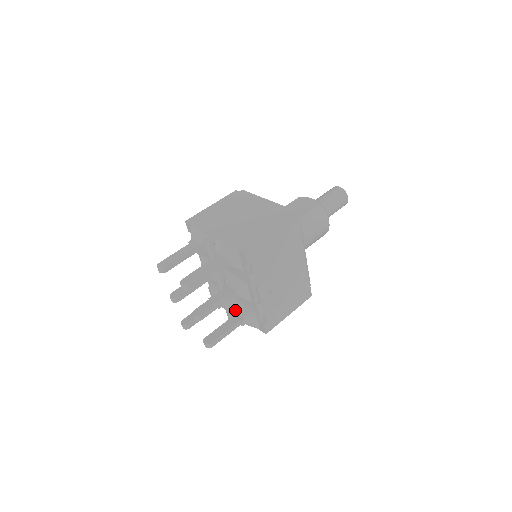
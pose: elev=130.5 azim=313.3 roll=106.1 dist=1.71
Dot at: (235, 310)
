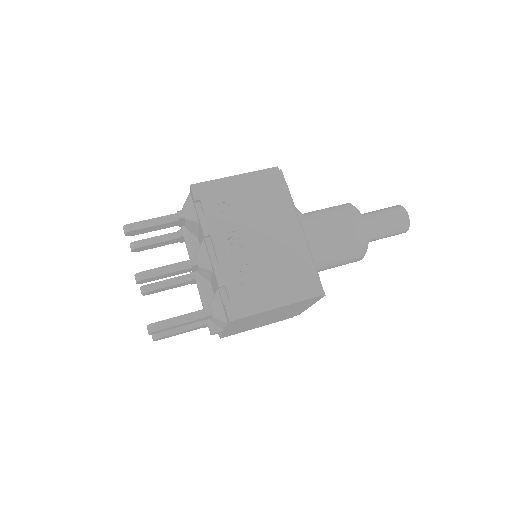
Dot at: occluded
